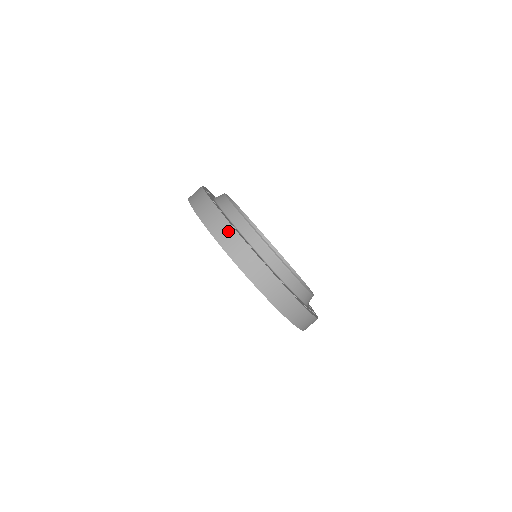
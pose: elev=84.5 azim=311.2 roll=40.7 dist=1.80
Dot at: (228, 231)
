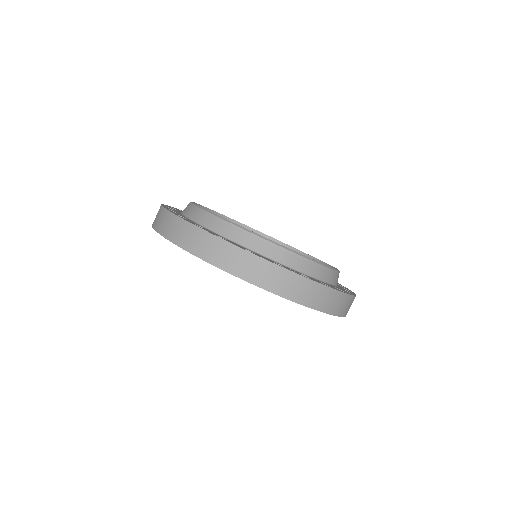
Dot at: (161, 214)
